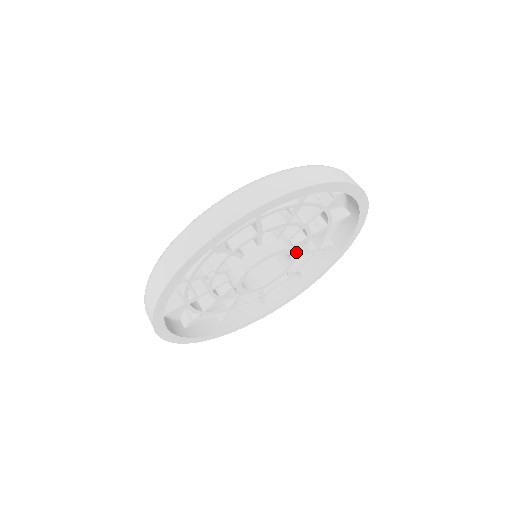
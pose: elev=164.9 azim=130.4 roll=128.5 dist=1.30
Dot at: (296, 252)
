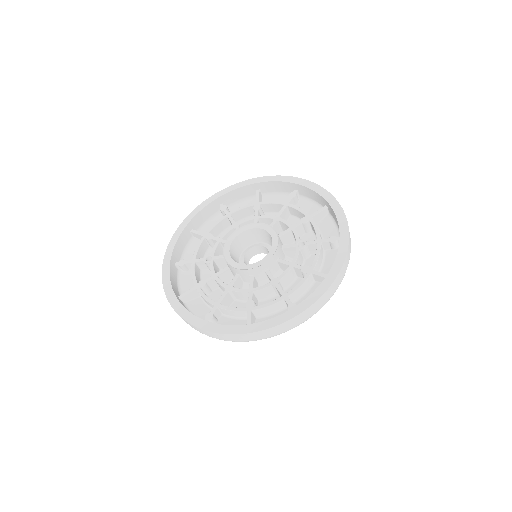
Dot at: (271, 228)
